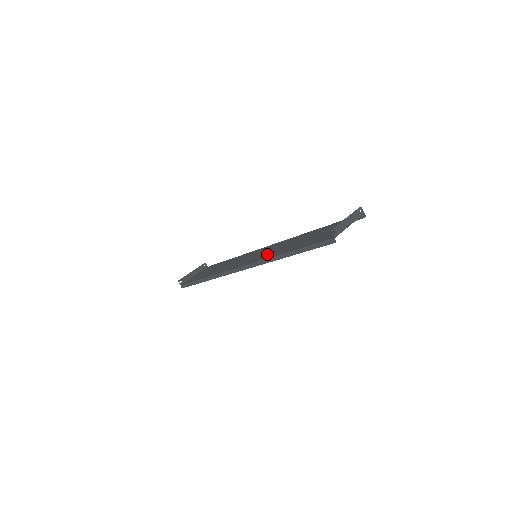
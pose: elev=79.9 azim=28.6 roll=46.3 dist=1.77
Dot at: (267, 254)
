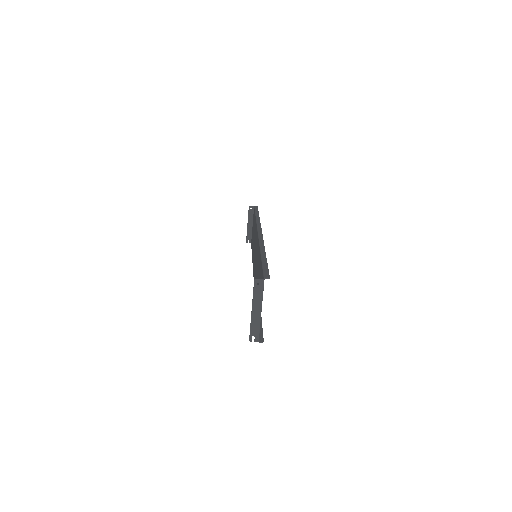
Dot at: (255, 277)
